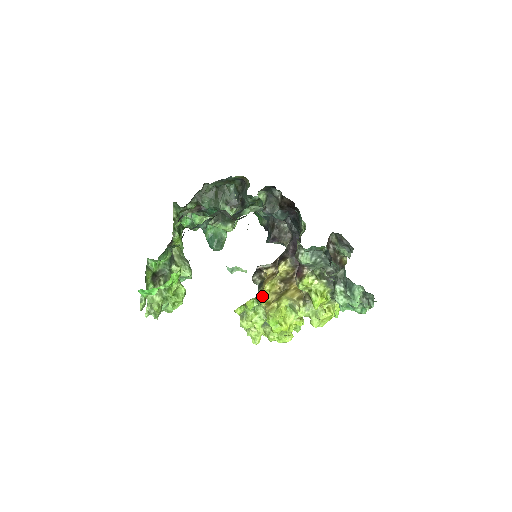
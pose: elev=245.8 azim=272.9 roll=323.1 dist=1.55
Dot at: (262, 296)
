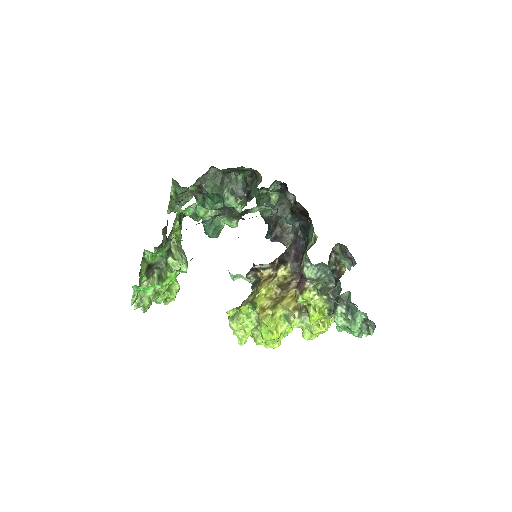
Dot at: (257, 300)
